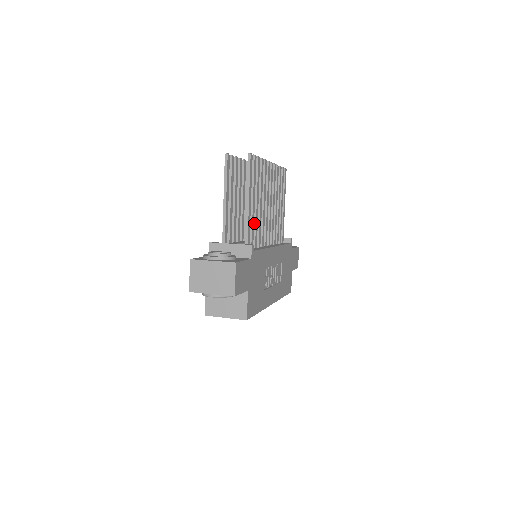
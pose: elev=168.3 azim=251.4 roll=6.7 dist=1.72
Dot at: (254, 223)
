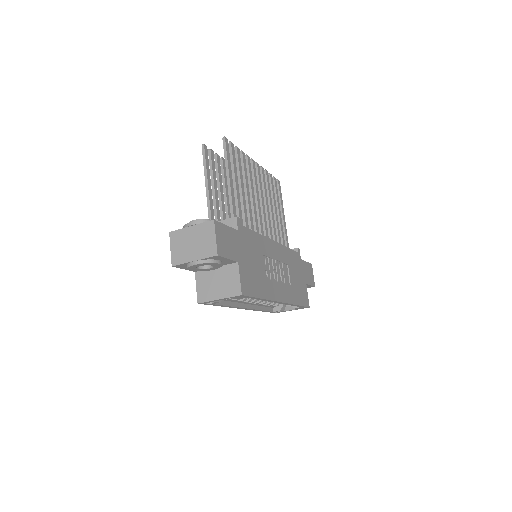
Dot at: (242, 208)
